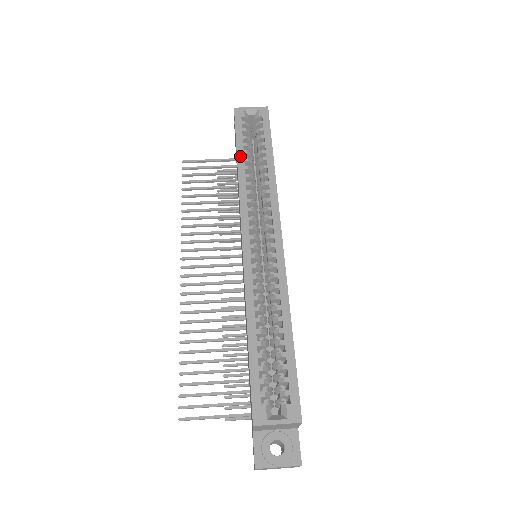
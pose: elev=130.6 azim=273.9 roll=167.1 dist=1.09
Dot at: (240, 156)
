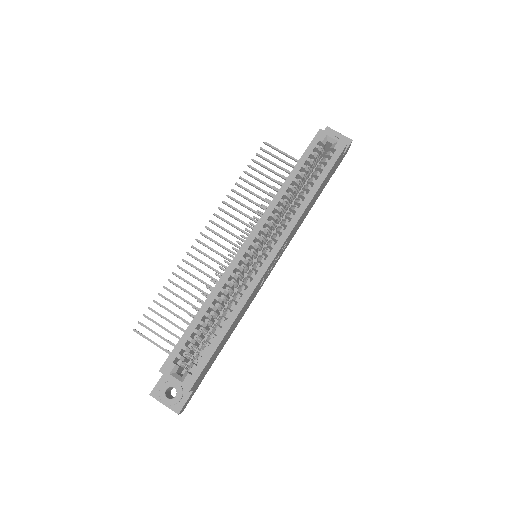
Dot at: (293, 174)
